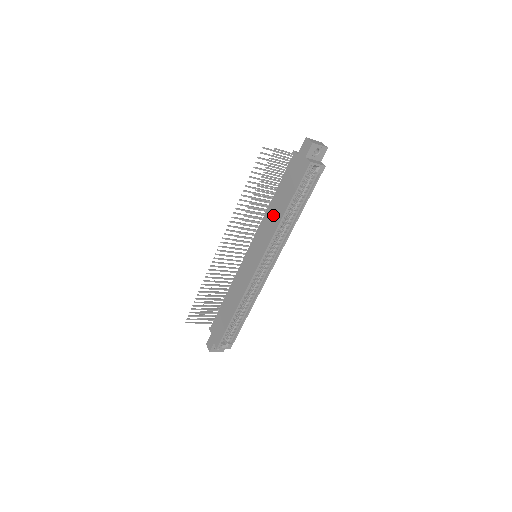
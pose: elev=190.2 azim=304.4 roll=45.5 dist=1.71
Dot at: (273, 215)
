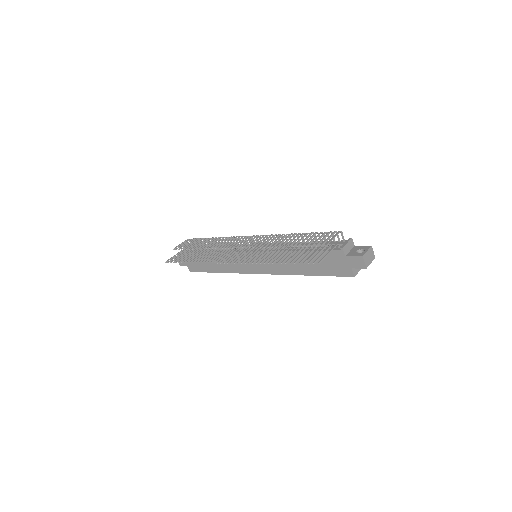
Dot at: (292, 263)
